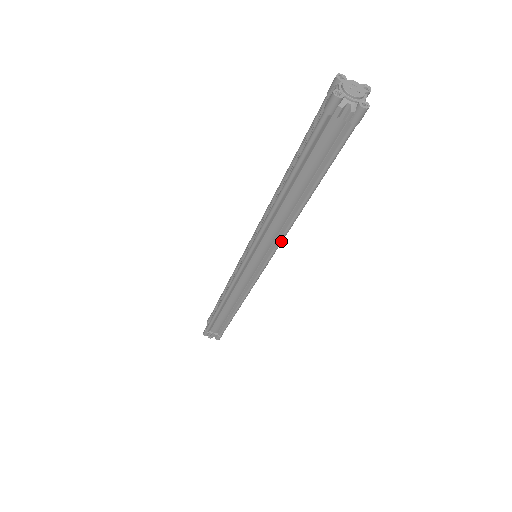
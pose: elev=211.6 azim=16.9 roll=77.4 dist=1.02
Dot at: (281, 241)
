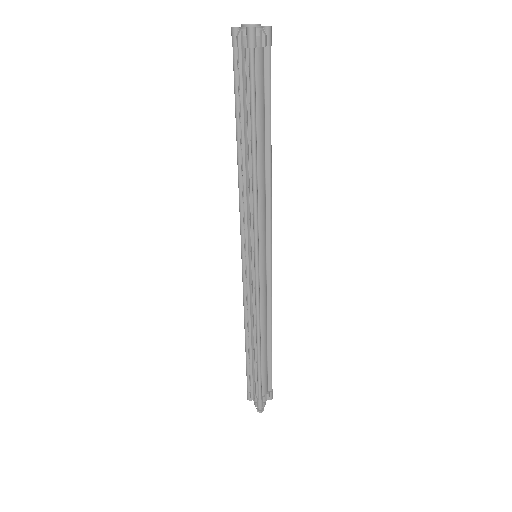
Dot at: (271, 209)
